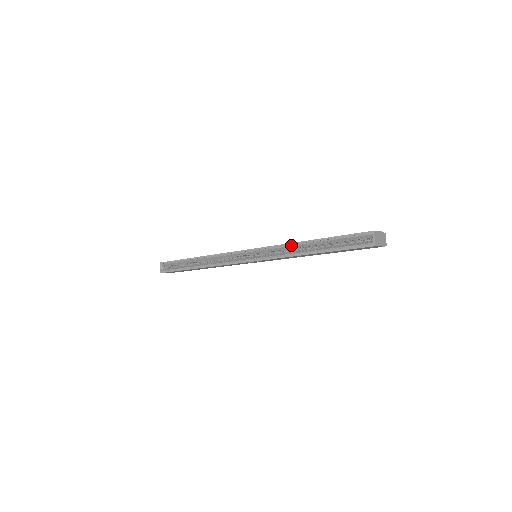
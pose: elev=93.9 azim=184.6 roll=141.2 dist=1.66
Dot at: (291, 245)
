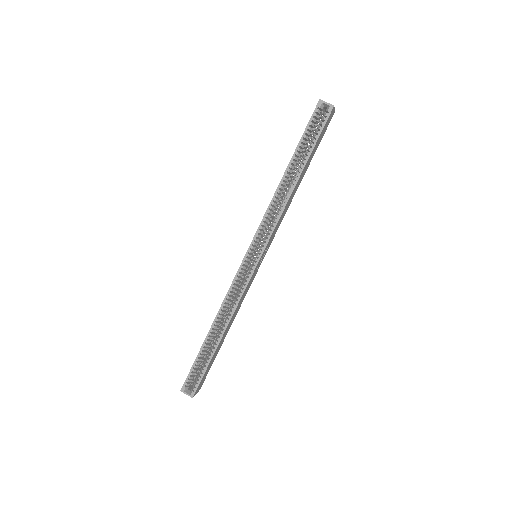
Dot at: (276, 195)
